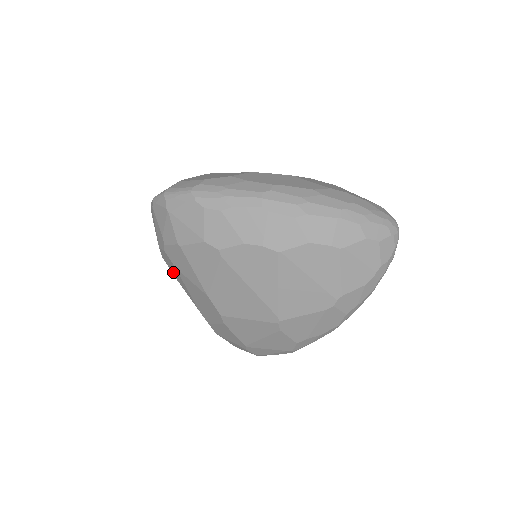
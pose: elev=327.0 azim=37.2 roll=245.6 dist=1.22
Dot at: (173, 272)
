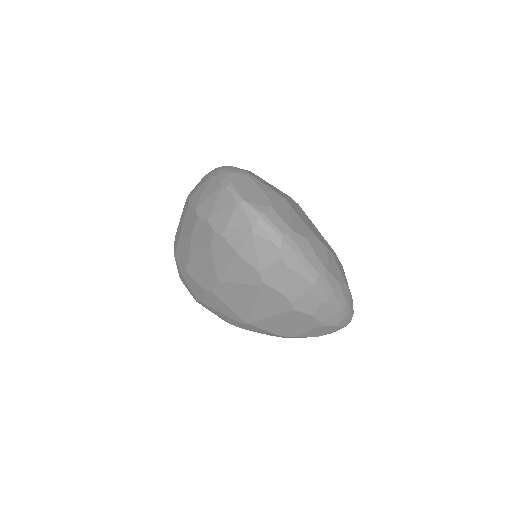
Dot at: (197, 232)
